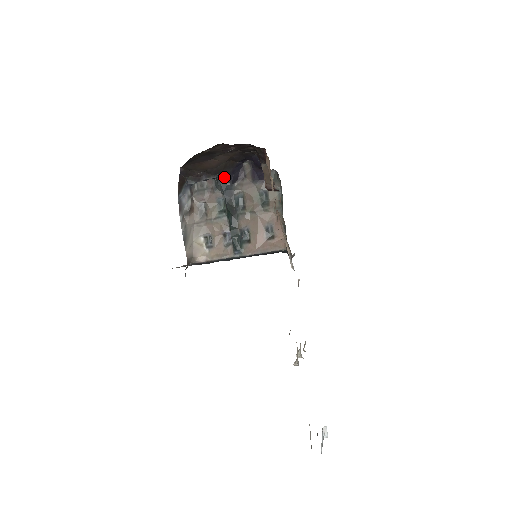
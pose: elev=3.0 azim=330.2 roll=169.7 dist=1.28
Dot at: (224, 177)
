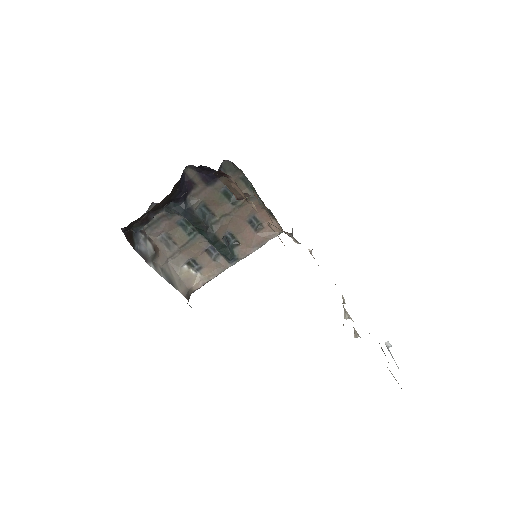
Dot at: (173, 201)
